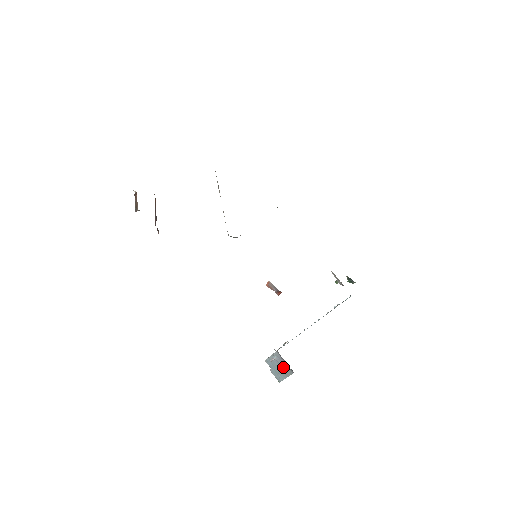
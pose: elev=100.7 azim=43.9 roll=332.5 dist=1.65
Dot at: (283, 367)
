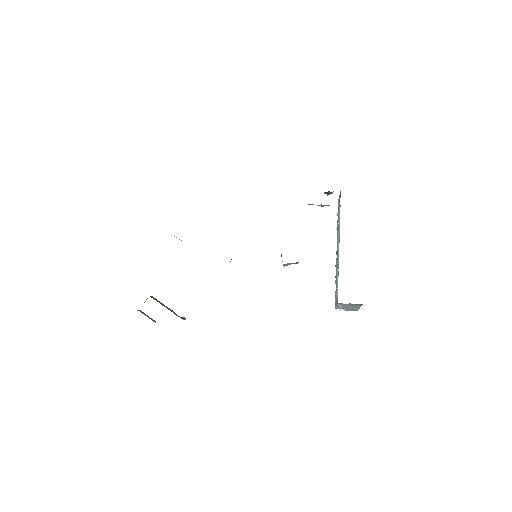
Dot at: (352, 306)
